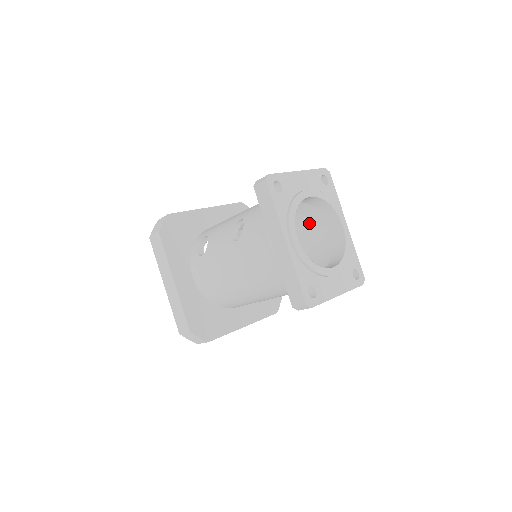
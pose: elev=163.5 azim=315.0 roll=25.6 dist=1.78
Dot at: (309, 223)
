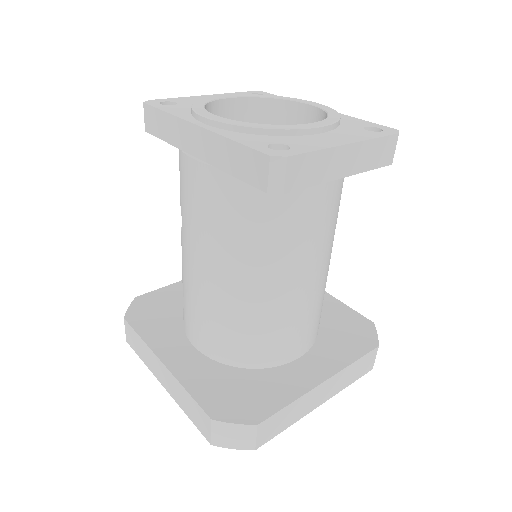
Dot at: occluded
